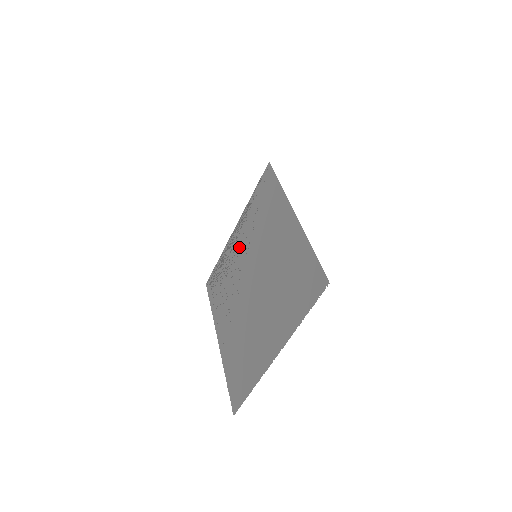
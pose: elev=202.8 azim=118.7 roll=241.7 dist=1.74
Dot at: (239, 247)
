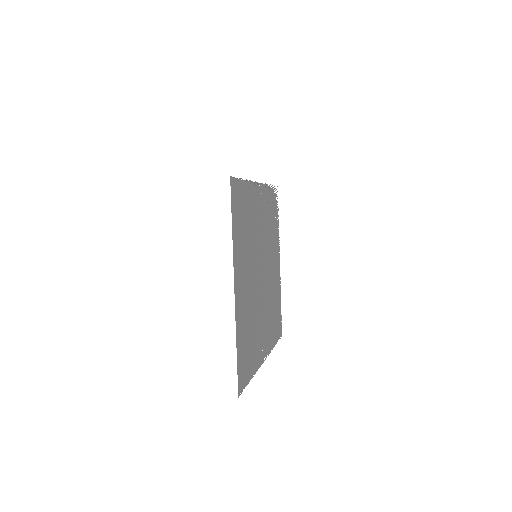
Dot at: (260, 214)
